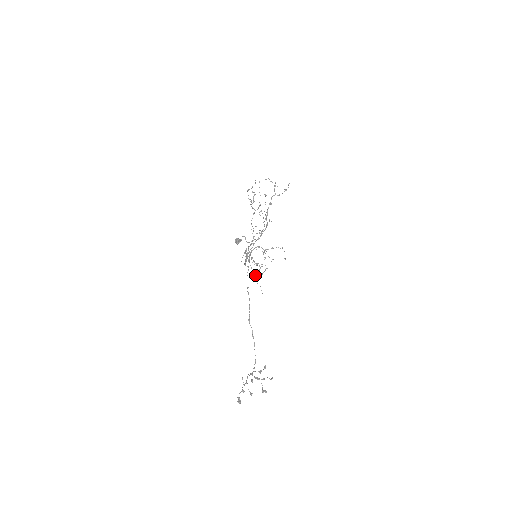
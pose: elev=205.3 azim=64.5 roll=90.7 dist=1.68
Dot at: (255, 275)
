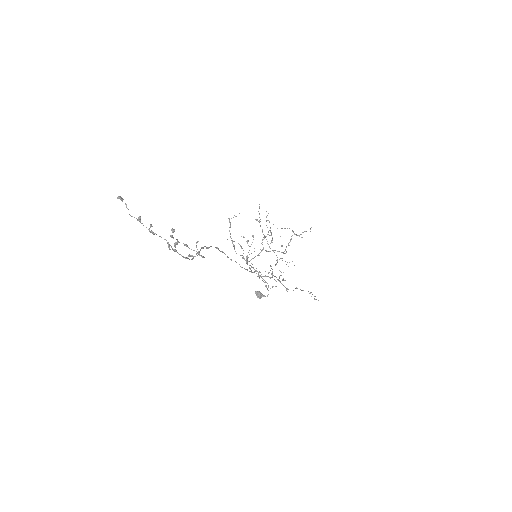
Dot at: (246, 258)
